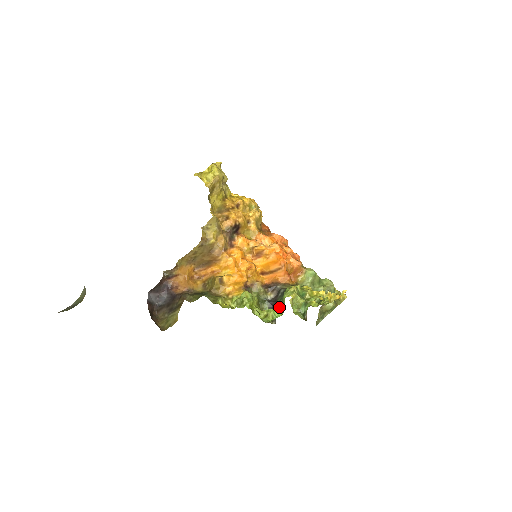
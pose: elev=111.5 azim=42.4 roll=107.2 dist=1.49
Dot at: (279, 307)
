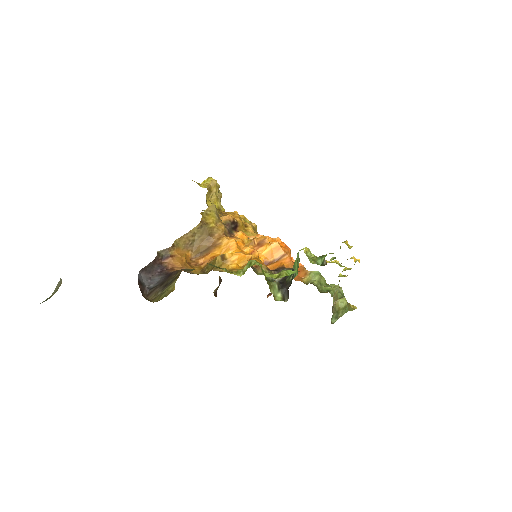
Dot at: (290, 281)
